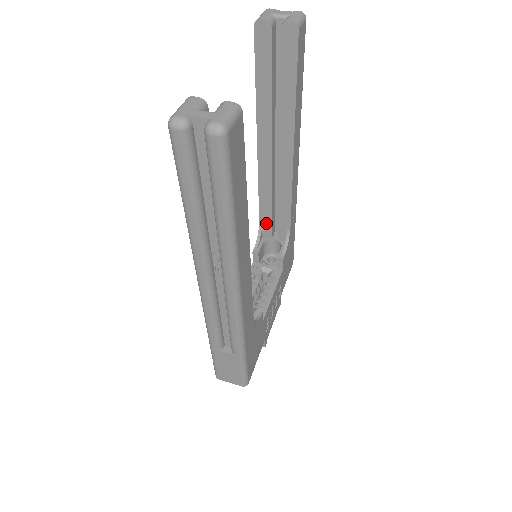
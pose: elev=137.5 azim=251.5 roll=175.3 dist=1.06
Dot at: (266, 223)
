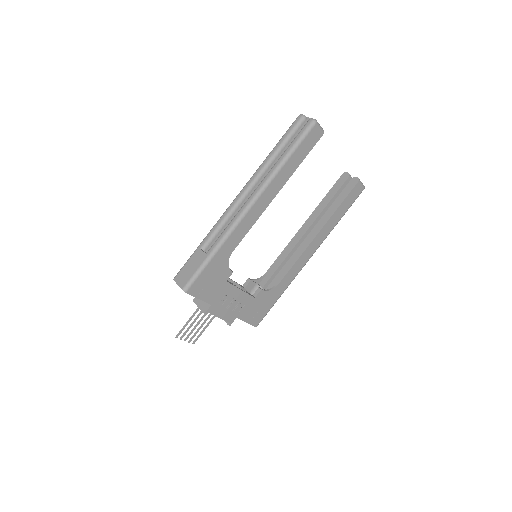
Dot at: (269, 275)
